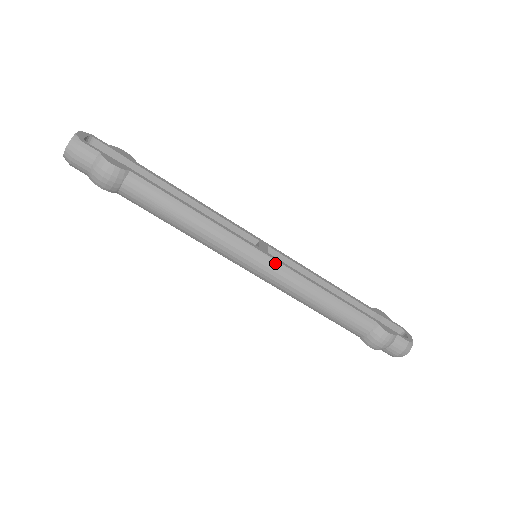
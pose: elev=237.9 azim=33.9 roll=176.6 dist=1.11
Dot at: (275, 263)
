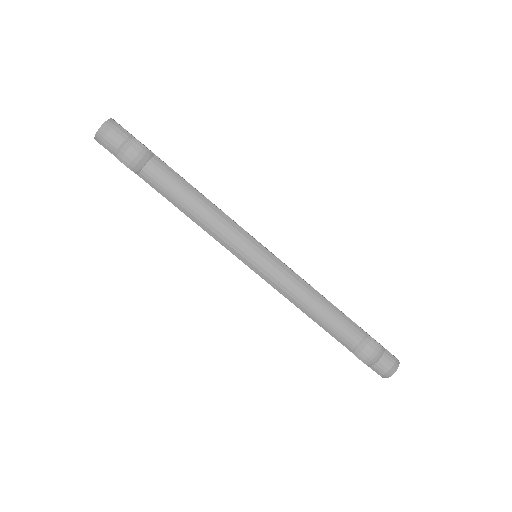
Dot at: (276, 259)
